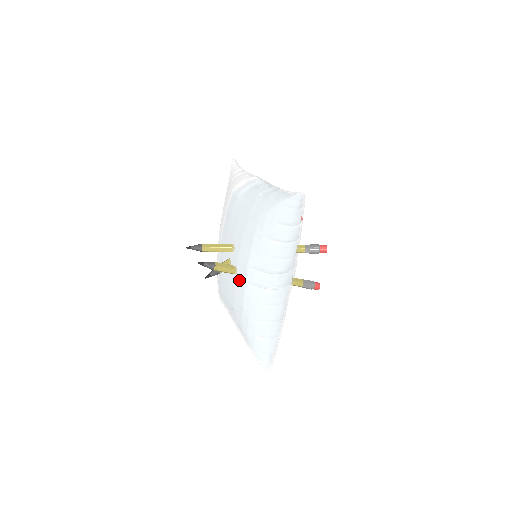
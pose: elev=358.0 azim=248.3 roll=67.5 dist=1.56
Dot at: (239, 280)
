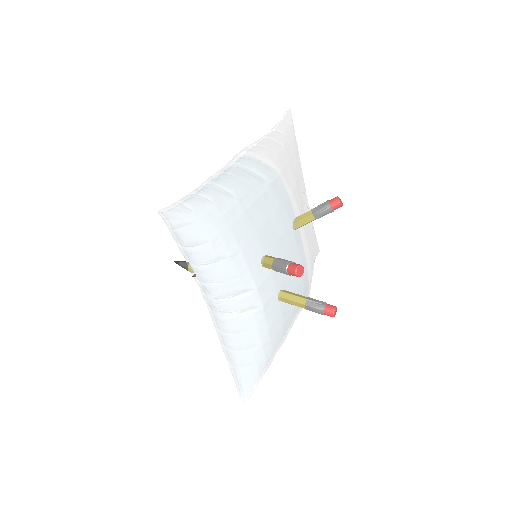
Dot at: occluded
